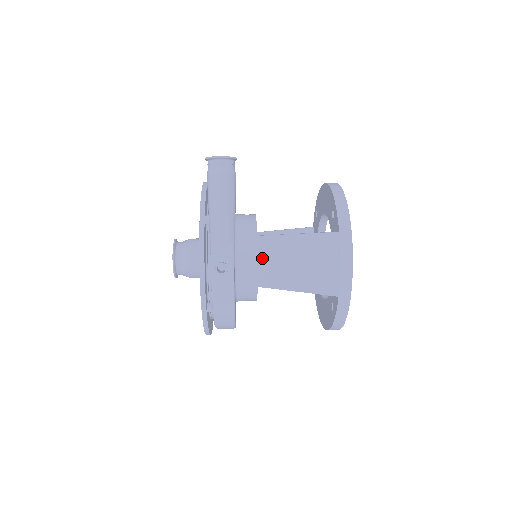
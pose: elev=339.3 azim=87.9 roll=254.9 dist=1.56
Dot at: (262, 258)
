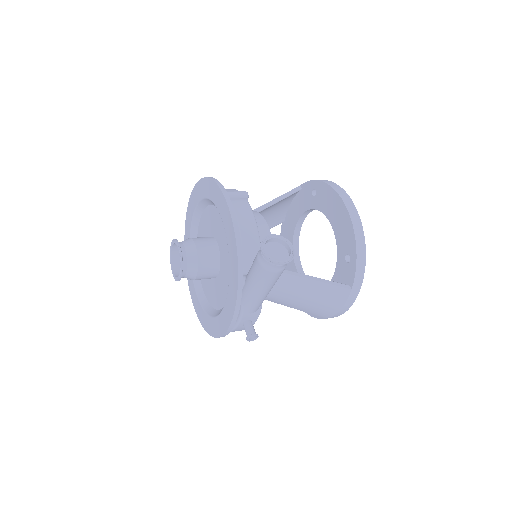
Dot at: (274, 289)
